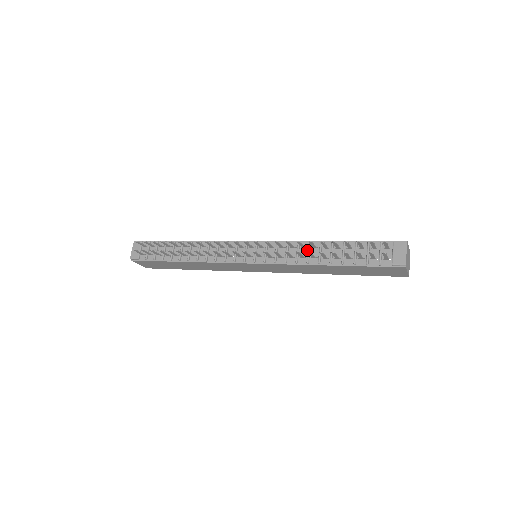
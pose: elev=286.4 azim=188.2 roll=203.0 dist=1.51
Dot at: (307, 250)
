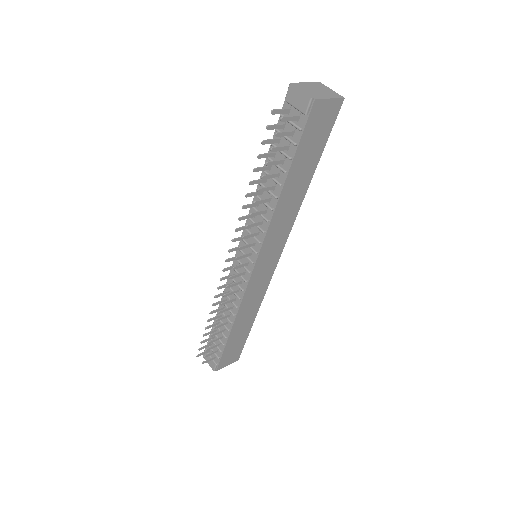
Dot at: occluded
